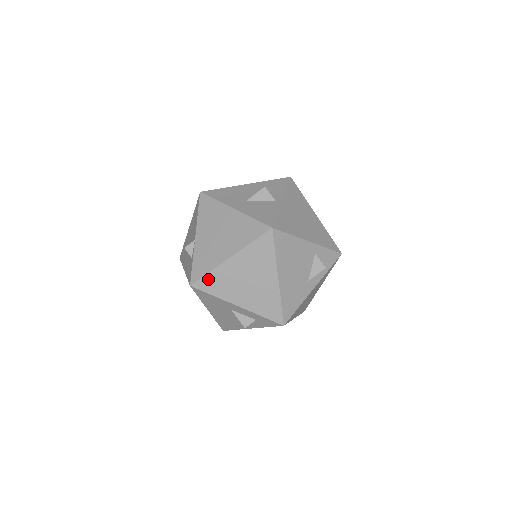
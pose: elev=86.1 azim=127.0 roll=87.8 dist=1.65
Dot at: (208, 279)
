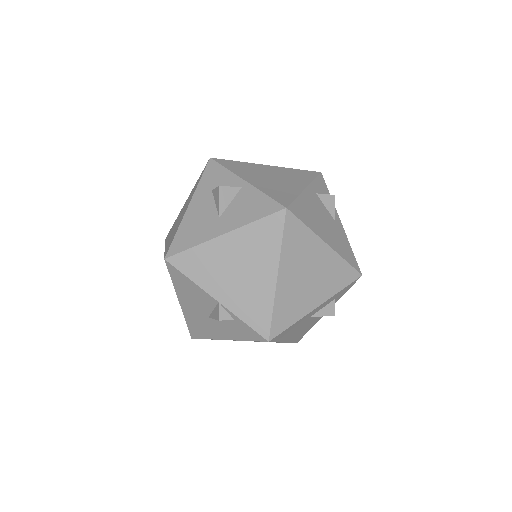
Dot at: (277, 317)
